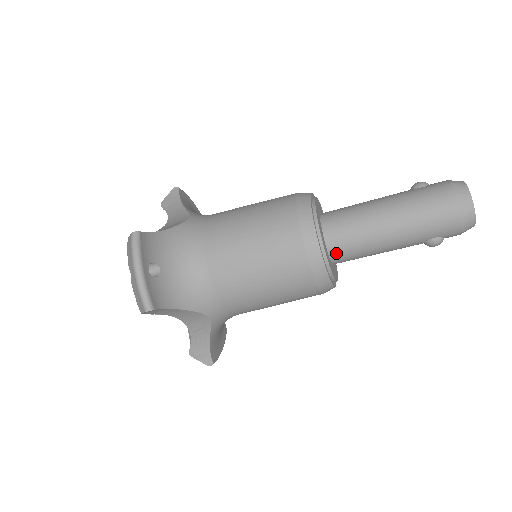
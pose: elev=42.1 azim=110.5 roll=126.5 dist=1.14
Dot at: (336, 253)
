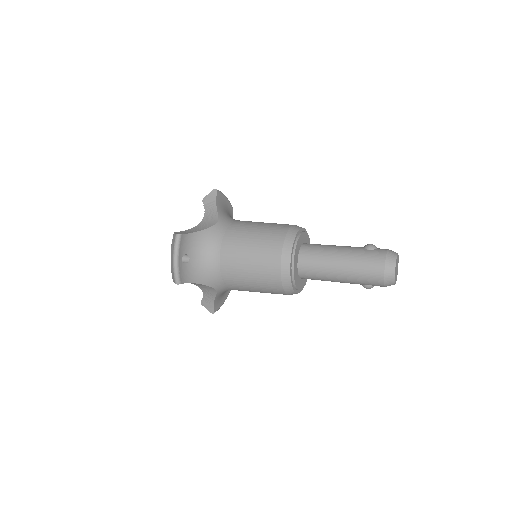
Dot at: (303, 275)
